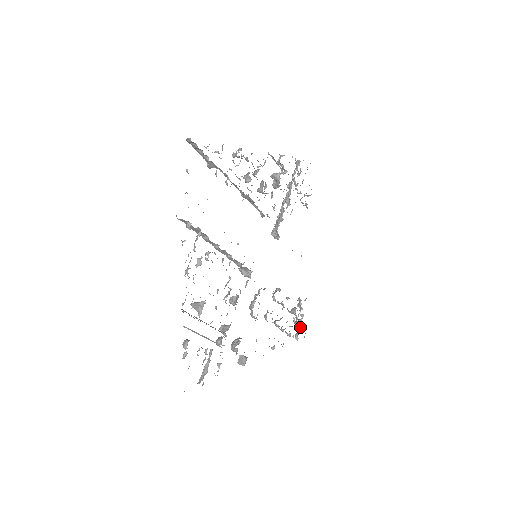
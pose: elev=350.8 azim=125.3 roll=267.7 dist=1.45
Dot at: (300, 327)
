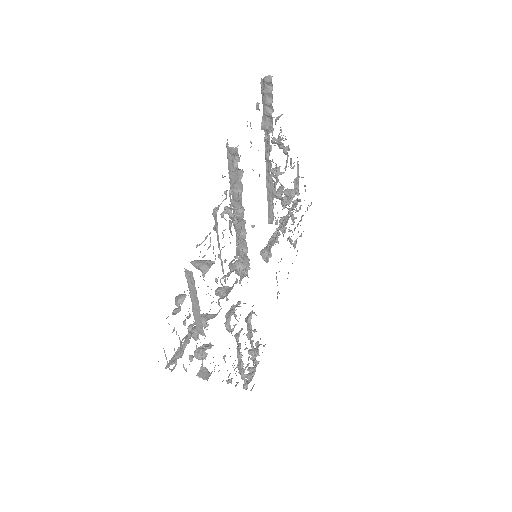
Dot at: (252, 375)
